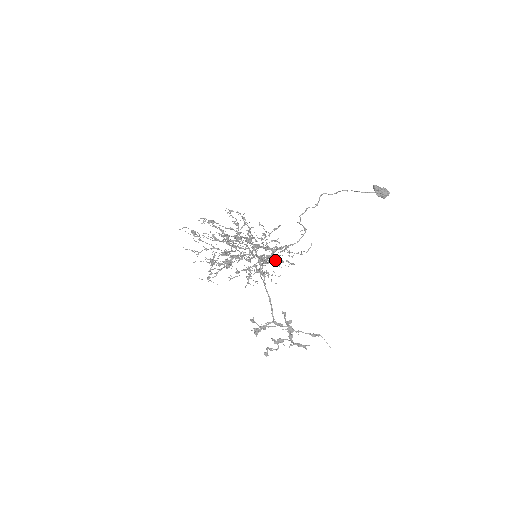
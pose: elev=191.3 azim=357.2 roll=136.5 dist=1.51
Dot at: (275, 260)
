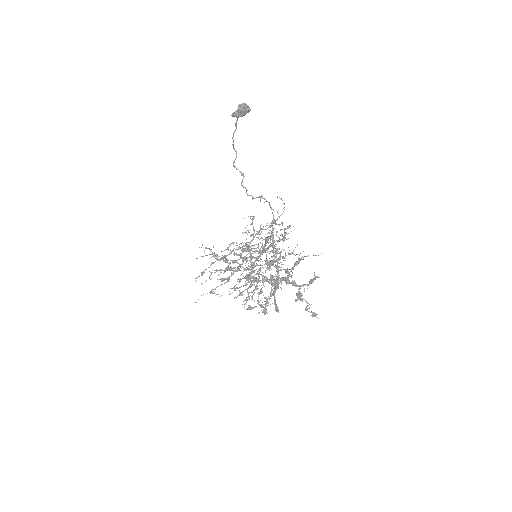
Dot at: (280, 240)
